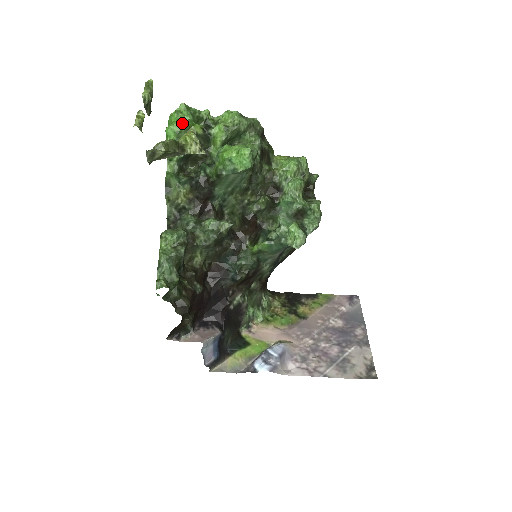
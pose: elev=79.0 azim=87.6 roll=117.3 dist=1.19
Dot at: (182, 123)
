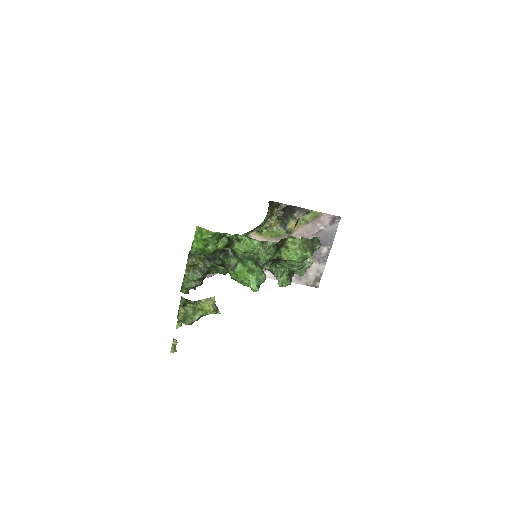
Dot at: (207, 246)
